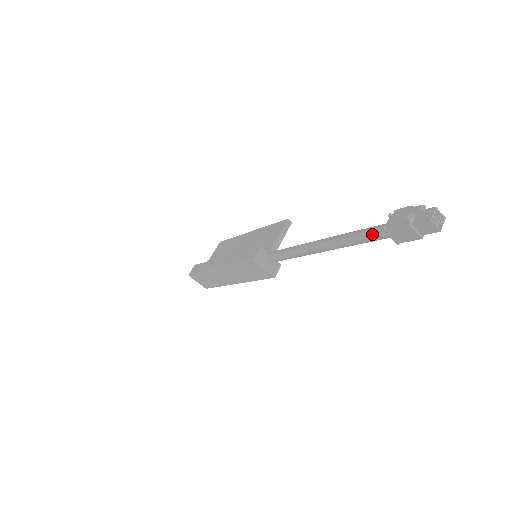
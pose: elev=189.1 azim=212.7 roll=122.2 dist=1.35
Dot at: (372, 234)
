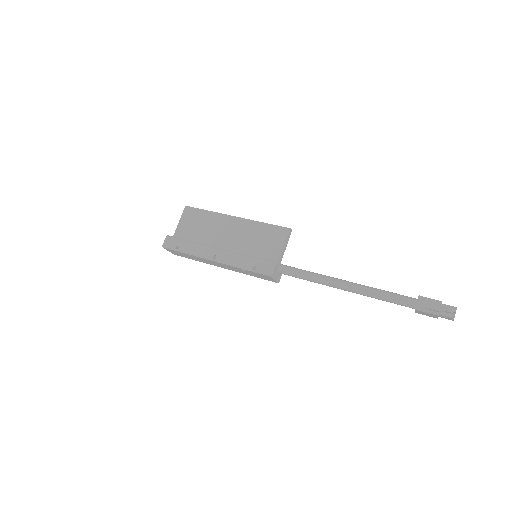
Dot at: (401, 303)
